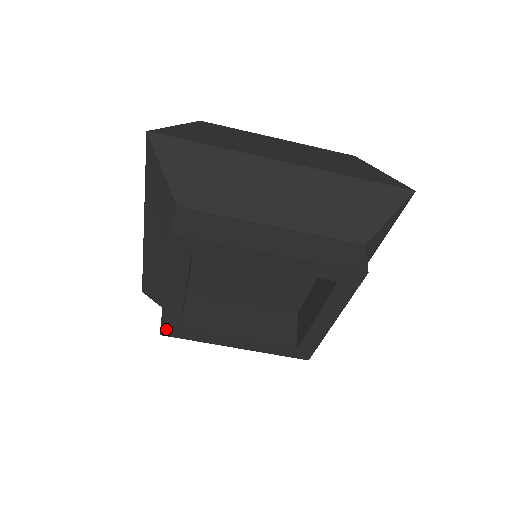
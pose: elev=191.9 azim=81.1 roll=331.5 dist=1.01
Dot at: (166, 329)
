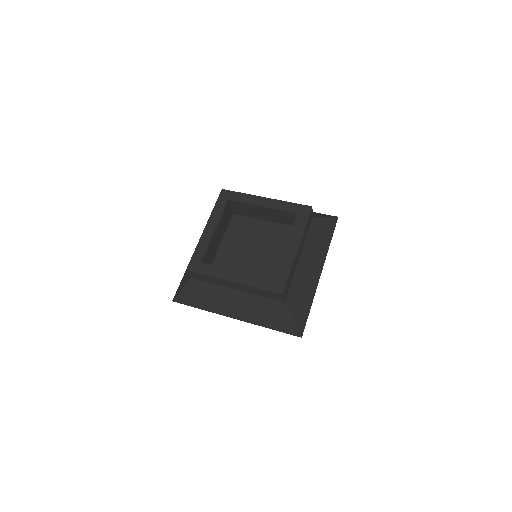
Dot at: (193, 263)
